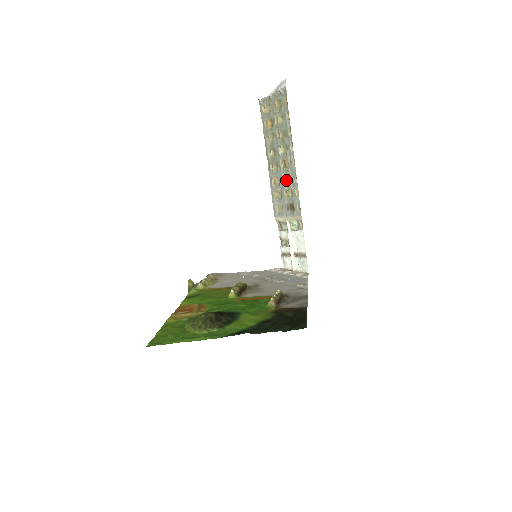
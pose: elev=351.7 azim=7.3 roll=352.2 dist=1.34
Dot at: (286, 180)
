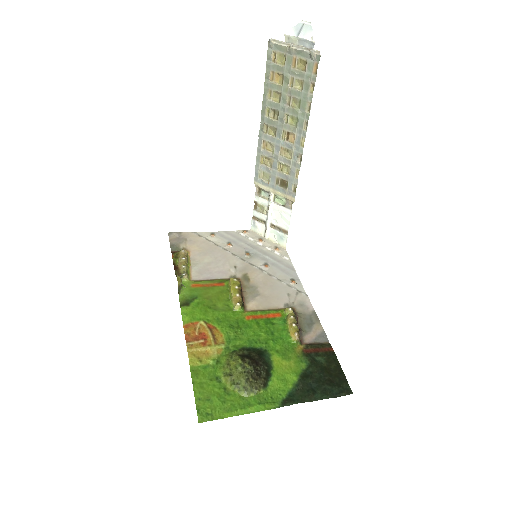
Dot at: (284, 153)
